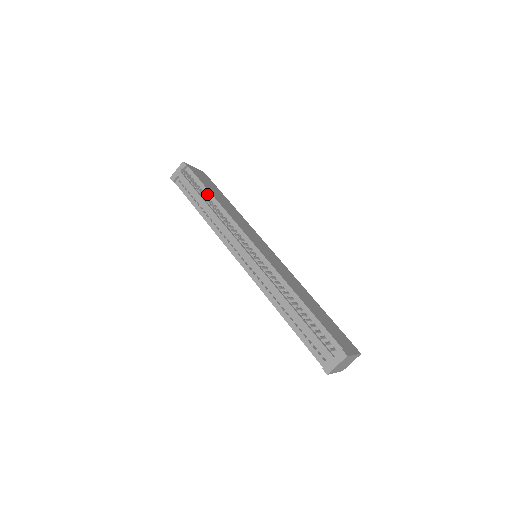
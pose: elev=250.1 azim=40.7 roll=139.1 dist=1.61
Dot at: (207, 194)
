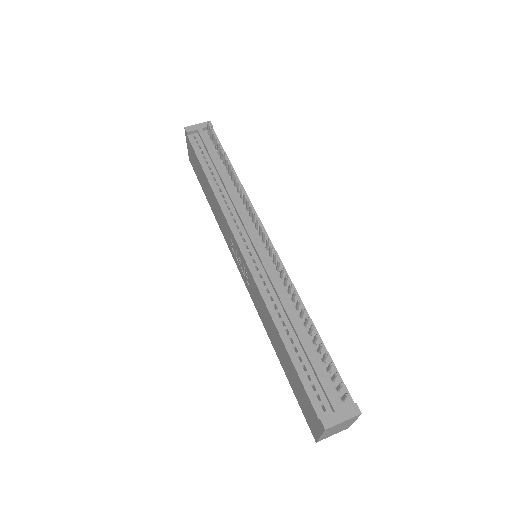
Dot at: occluded
